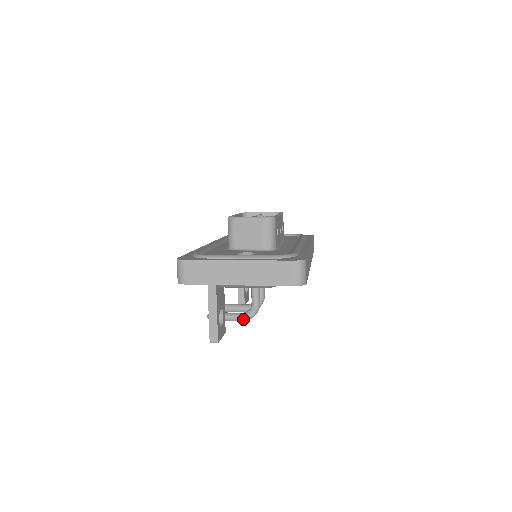
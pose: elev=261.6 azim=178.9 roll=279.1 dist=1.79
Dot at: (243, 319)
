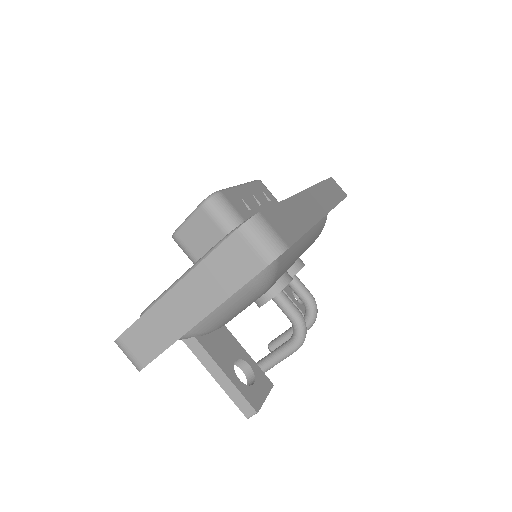
Dot at: (294, 347)
